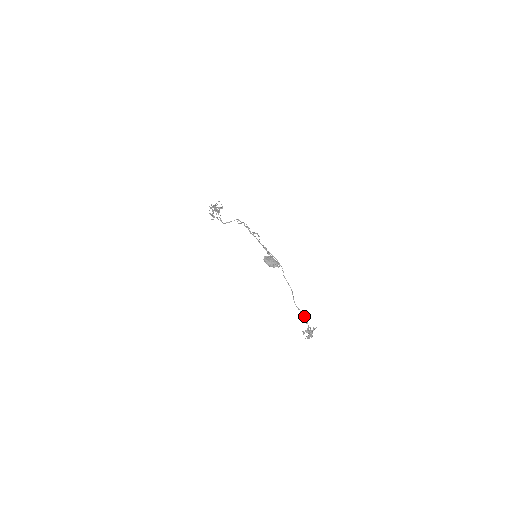
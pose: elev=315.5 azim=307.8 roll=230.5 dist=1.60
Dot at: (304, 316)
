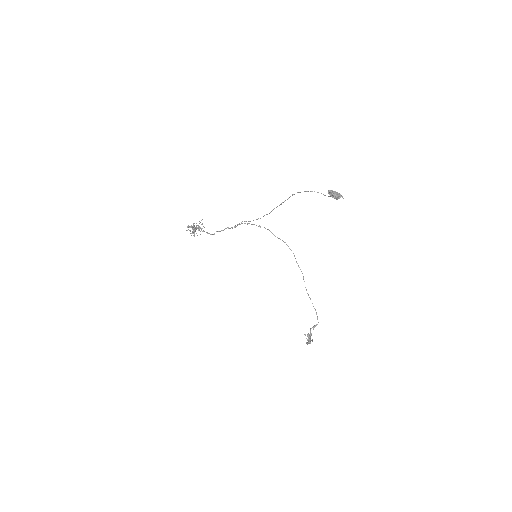
Dot at: occluded
